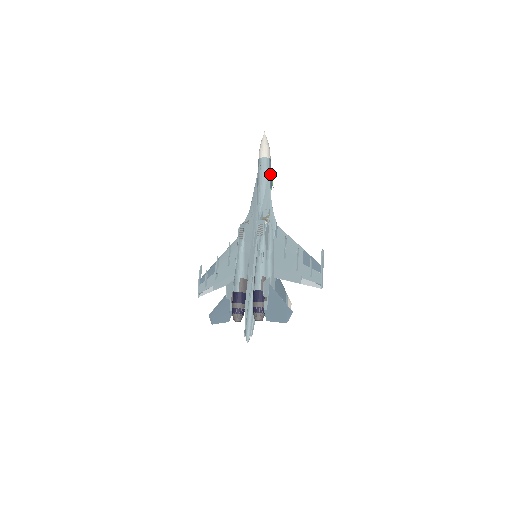
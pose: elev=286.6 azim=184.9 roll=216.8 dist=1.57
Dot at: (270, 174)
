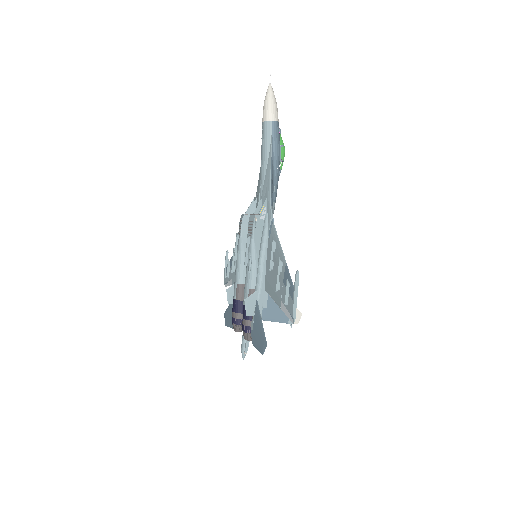
Dot at: (274, 144)
